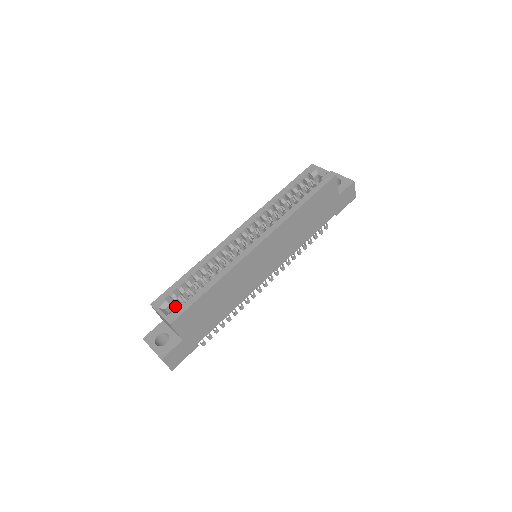
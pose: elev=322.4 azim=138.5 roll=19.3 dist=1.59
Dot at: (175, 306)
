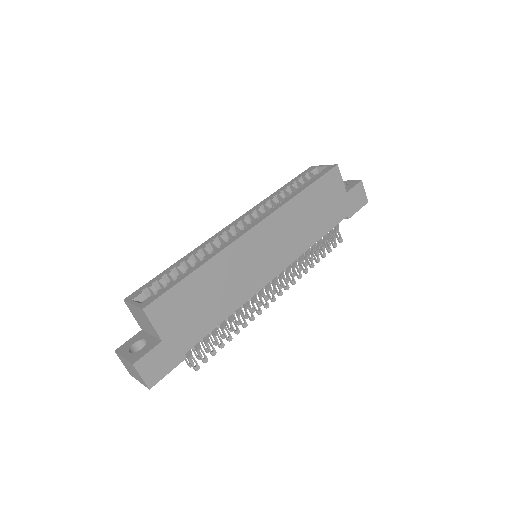
Dot at: occluded
